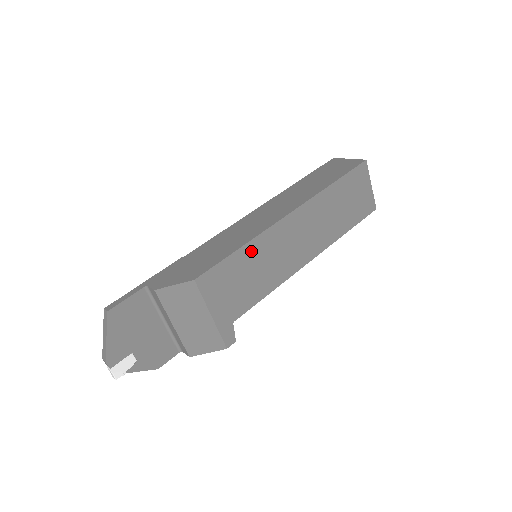
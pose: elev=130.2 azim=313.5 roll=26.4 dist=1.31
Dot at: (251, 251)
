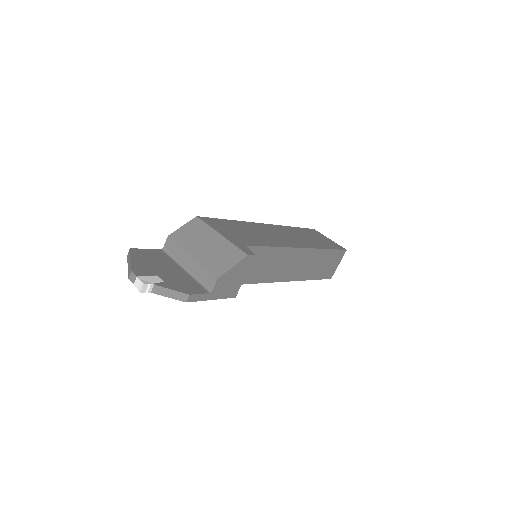
Dot at: (241, 225)
